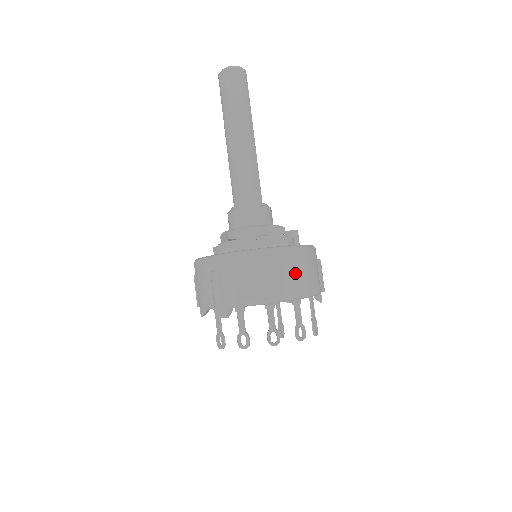
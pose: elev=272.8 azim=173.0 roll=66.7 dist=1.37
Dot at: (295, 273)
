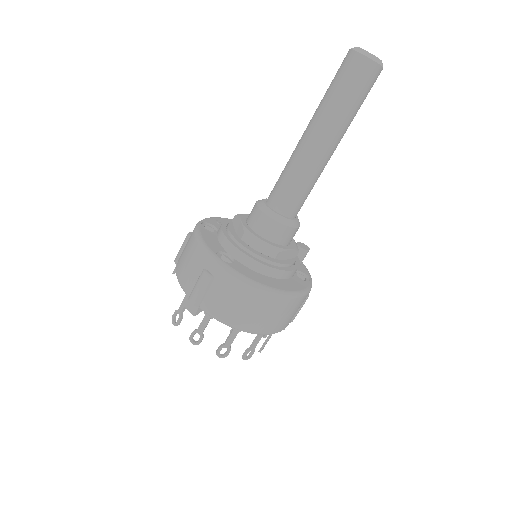
Dot at: (278, 317)
